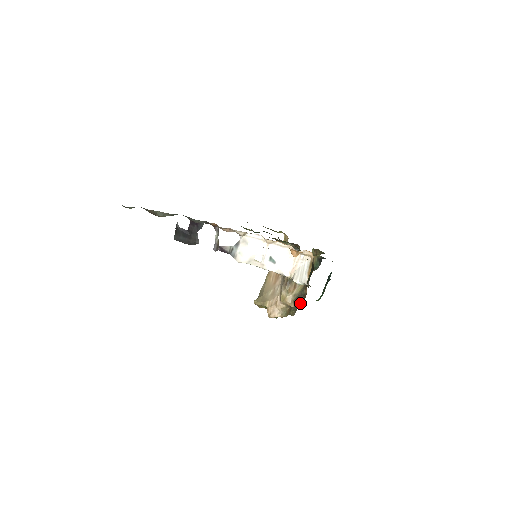
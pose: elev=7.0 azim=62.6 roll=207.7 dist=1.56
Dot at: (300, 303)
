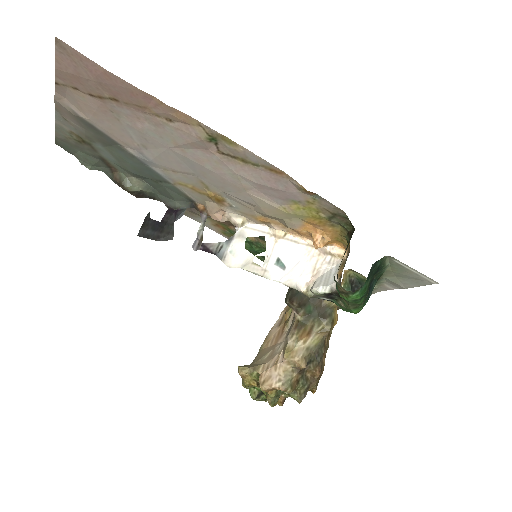
Dot at: (314, 374)
